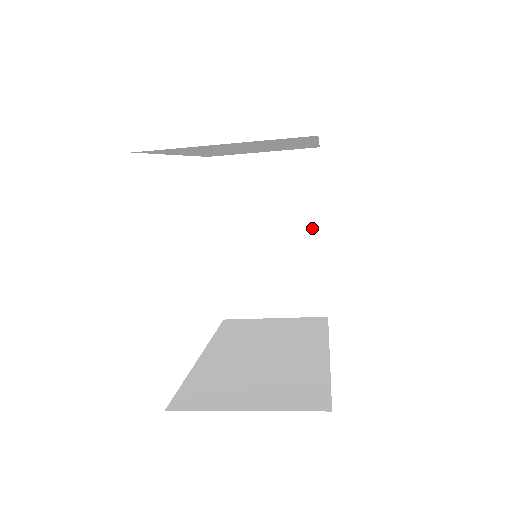
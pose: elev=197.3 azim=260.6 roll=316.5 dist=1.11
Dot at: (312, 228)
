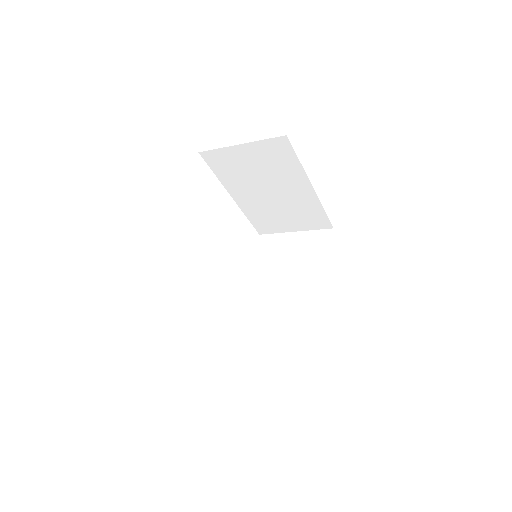
Dot at: (302, 184)
